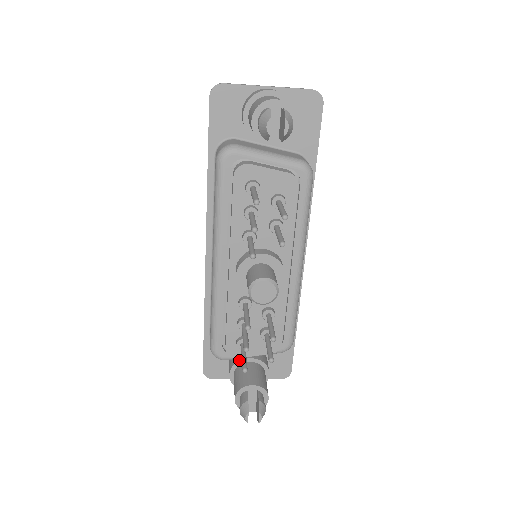
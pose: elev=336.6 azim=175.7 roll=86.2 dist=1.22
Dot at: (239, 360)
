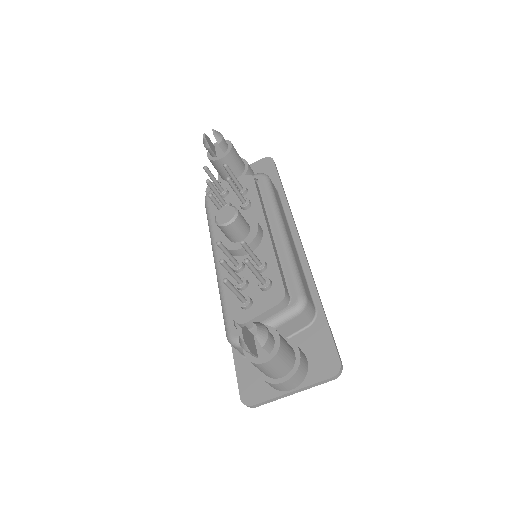
Dot at: occluded
